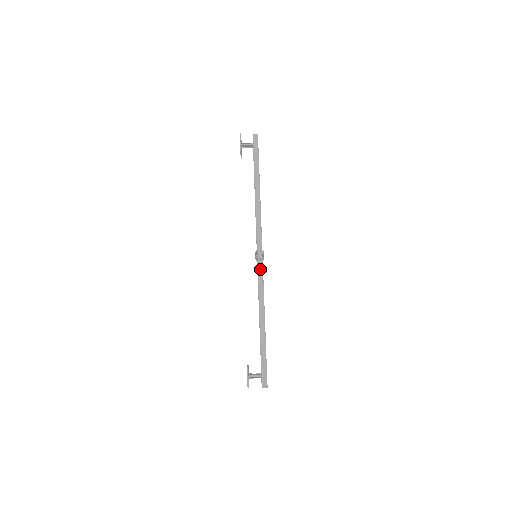
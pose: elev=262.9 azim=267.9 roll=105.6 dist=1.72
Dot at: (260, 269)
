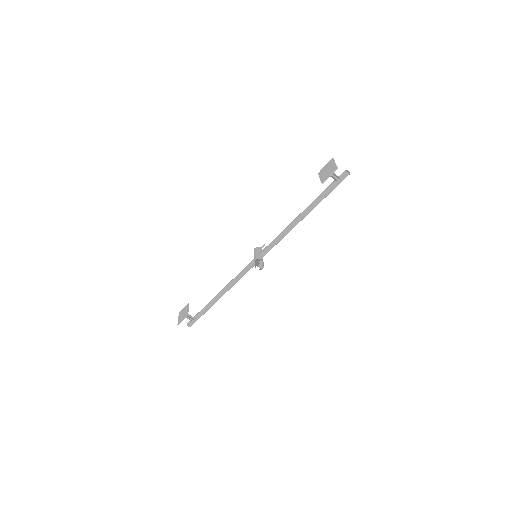
Dot at: (250, 267)
